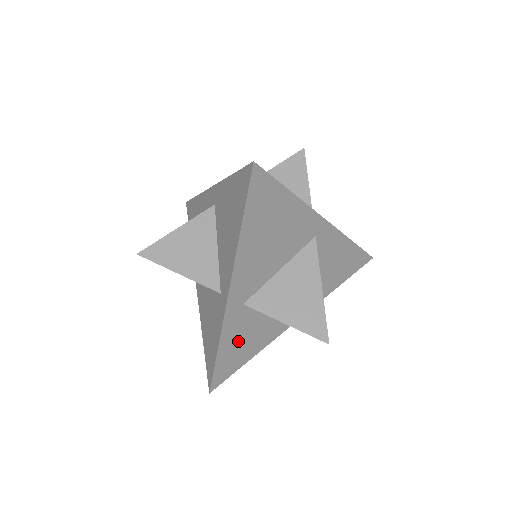
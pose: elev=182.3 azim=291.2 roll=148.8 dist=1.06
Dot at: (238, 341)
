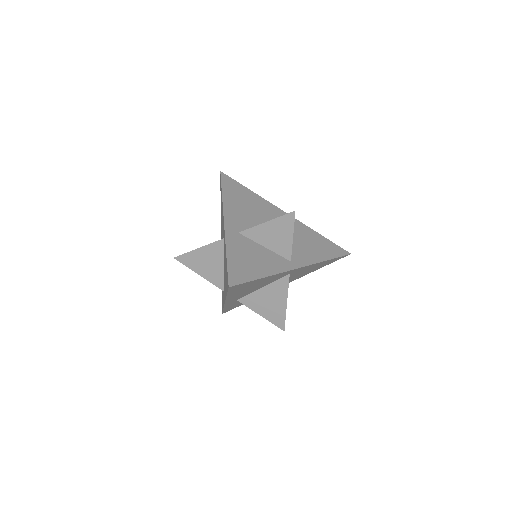
Dot at: occluded
